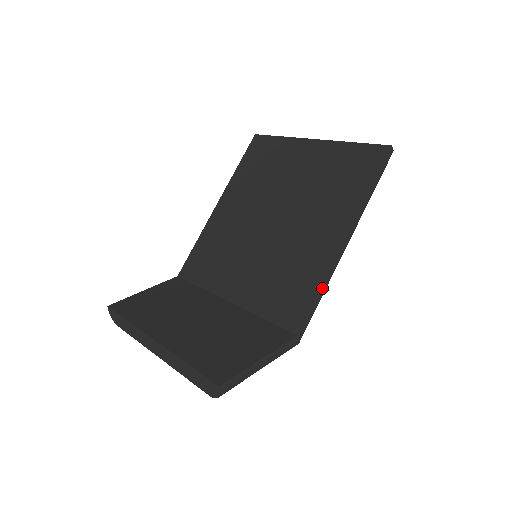
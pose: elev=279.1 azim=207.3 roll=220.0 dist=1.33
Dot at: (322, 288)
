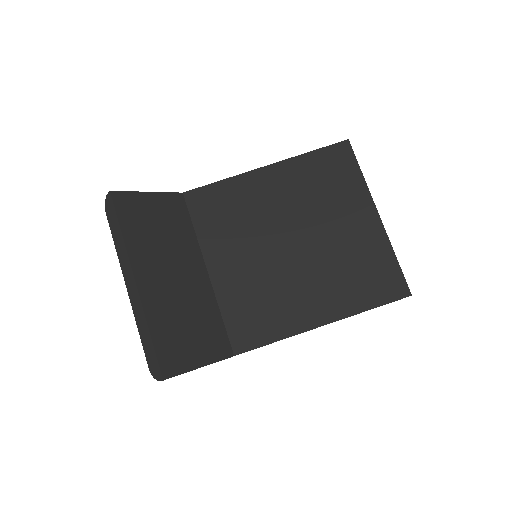
Dot at: occluded
